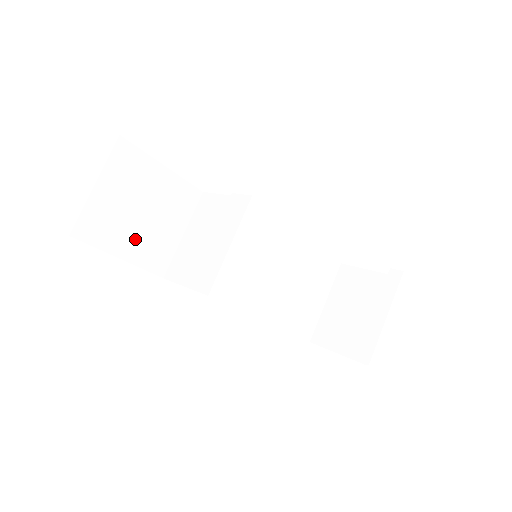
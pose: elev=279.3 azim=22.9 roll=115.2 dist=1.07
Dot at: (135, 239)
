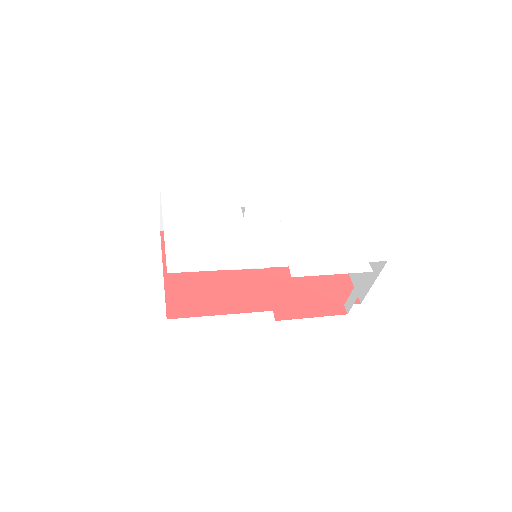
Dot at: occluded
